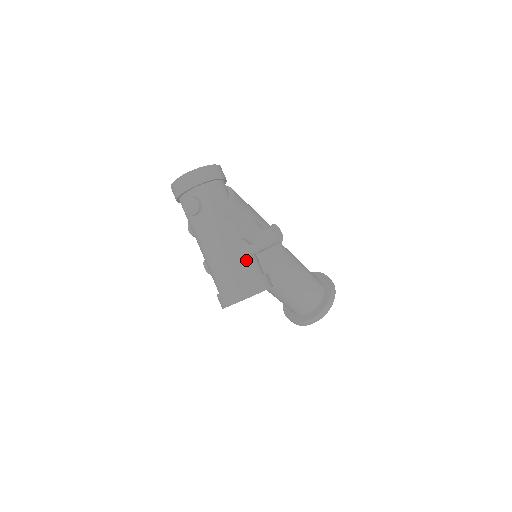
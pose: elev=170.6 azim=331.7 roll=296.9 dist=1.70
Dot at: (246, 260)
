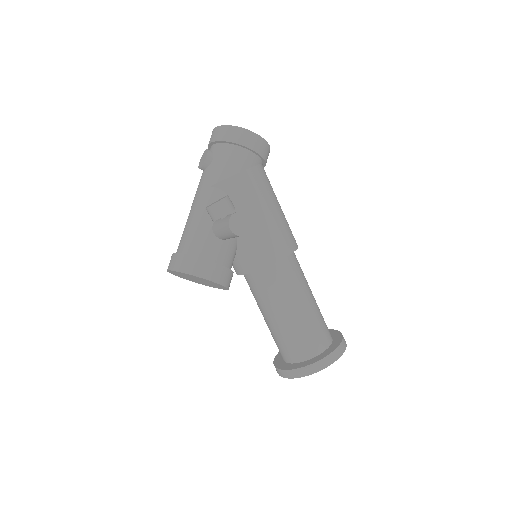
Dot at: (207, 237)
